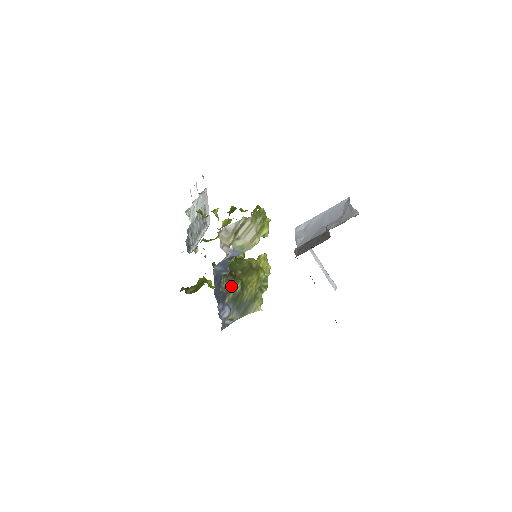
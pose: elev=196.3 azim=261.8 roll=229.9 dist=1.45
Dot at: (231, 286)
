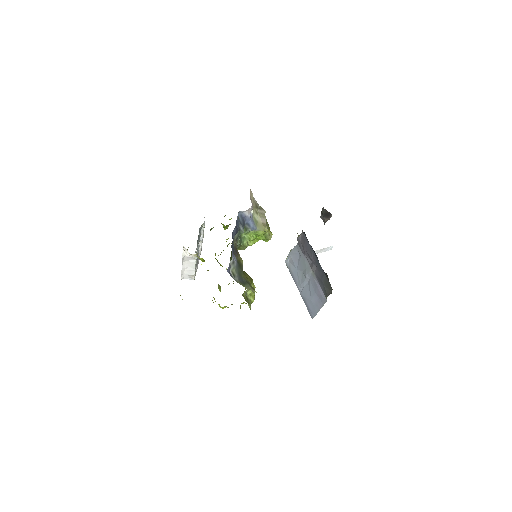
Dot at: (238, 254)
